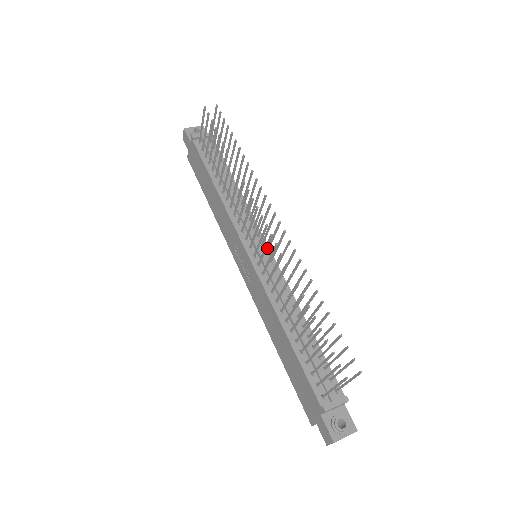
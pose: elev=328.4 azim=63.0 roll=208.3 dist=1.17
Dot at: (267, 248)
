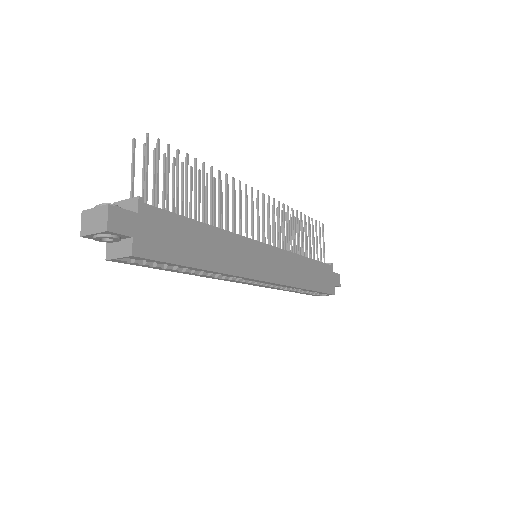
Dot at: (258, 235)
